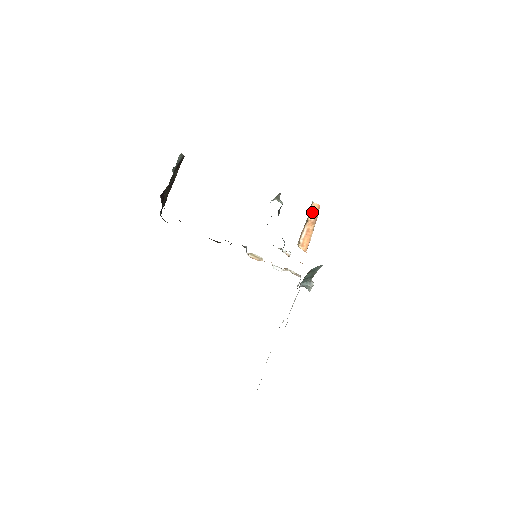
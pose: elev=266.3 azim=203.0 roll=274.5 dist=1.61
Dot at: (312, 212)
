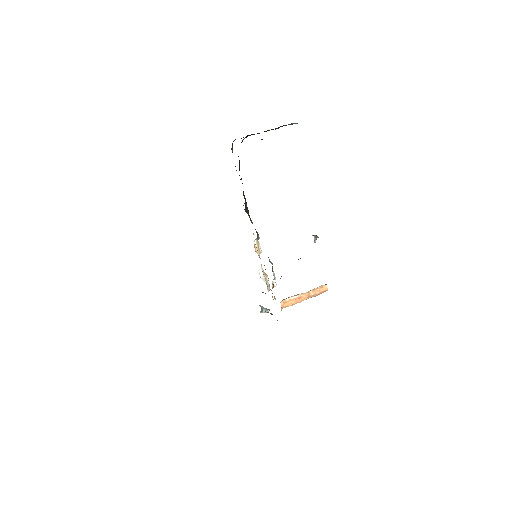
Dot at: (317, 289)
